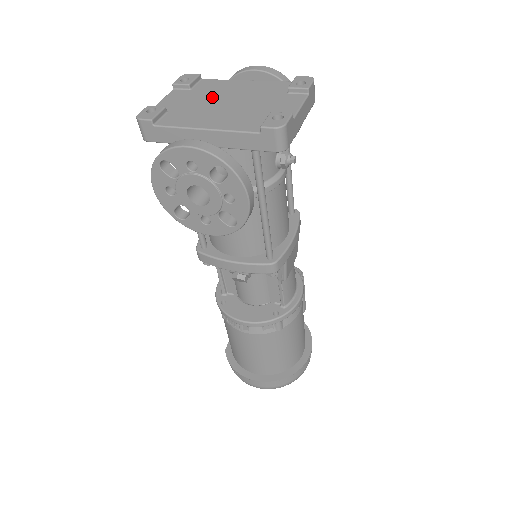
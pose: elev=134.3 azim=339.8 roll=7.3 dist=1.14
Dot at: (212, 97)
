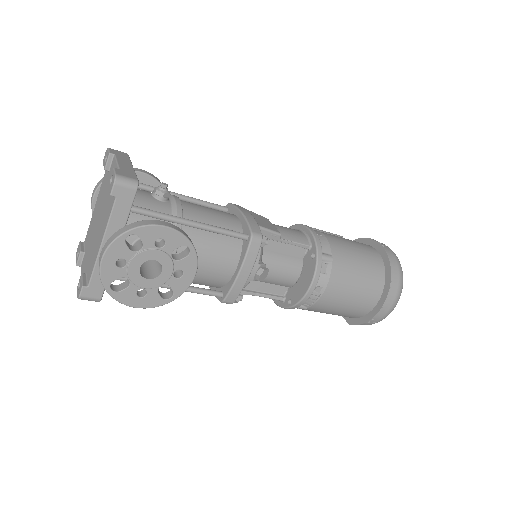
Dot at: (92, 235)
